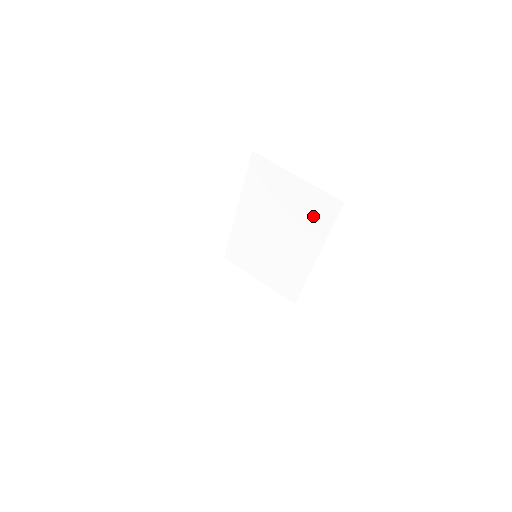
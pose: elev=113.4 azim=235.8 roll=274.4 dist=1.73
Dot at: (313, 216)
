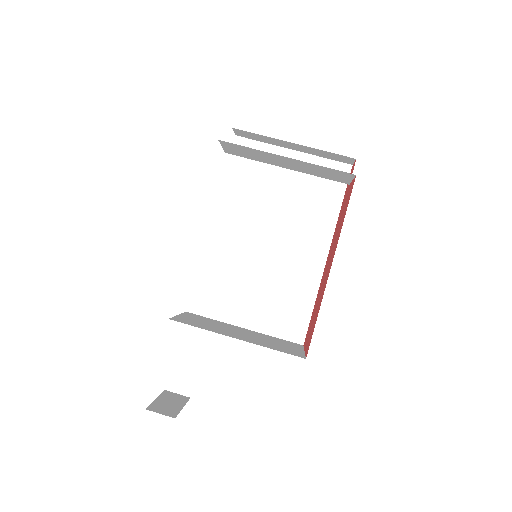
Dot at: (317, 195)
